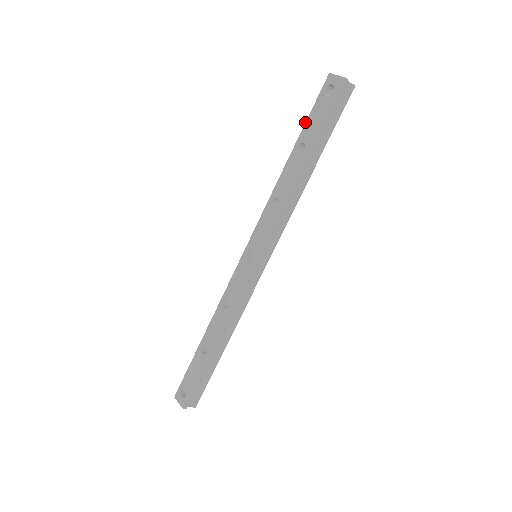
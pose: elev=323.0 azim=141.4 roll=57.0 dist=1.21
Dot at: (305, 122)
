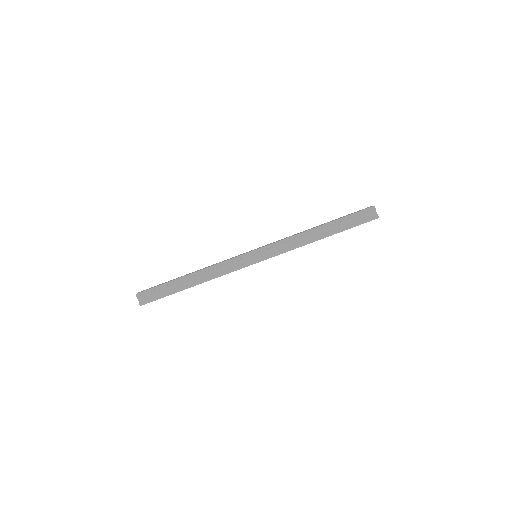
Dot at: occluded
